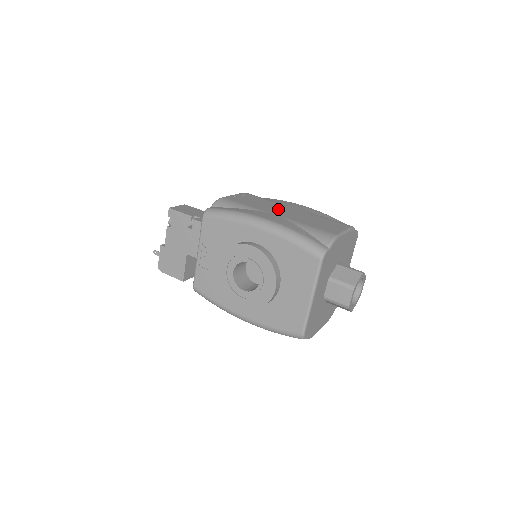
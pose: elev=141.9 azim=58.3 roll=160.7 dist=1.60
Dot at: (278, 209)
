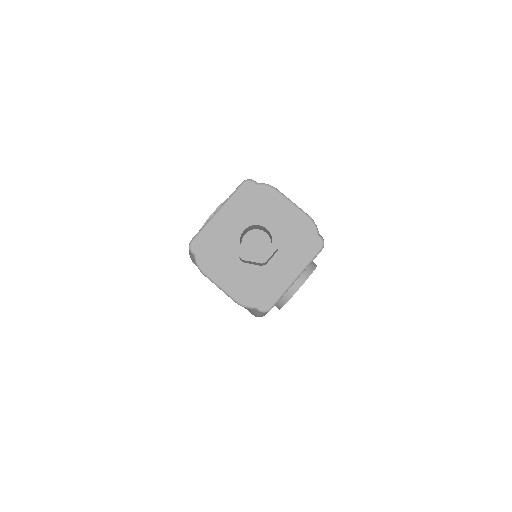
Dot at: occluded
